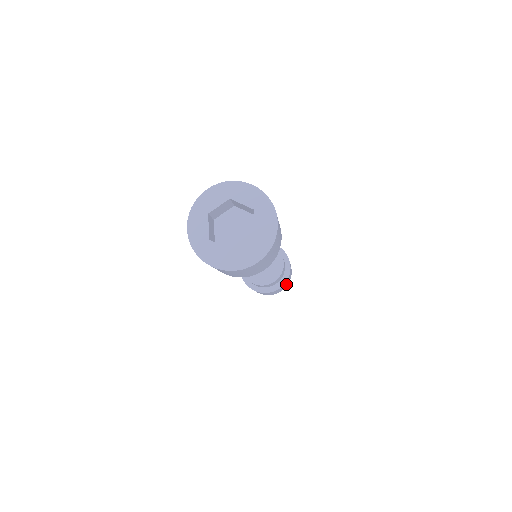
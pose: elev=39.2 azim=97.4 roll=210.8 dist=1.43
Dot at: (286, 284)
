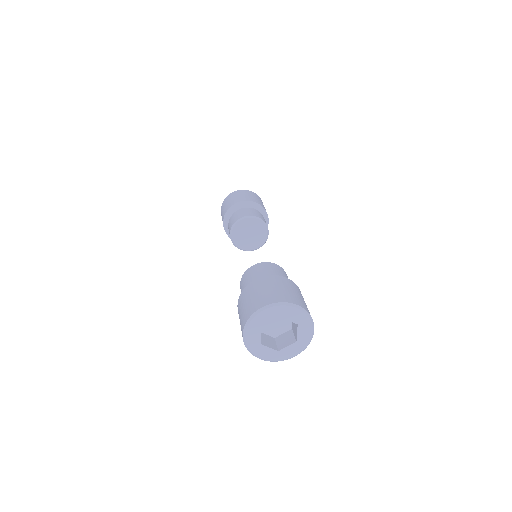
Dot at: occluded
